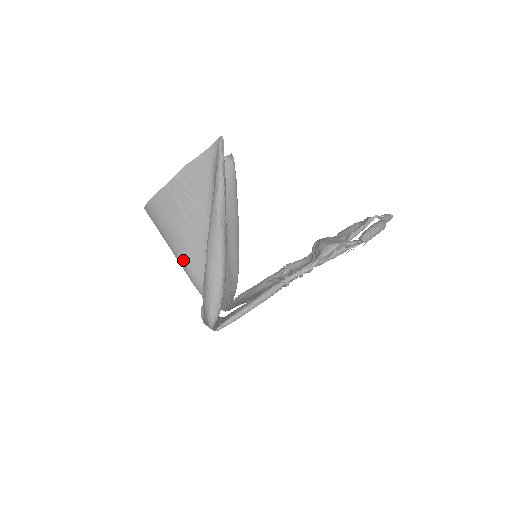
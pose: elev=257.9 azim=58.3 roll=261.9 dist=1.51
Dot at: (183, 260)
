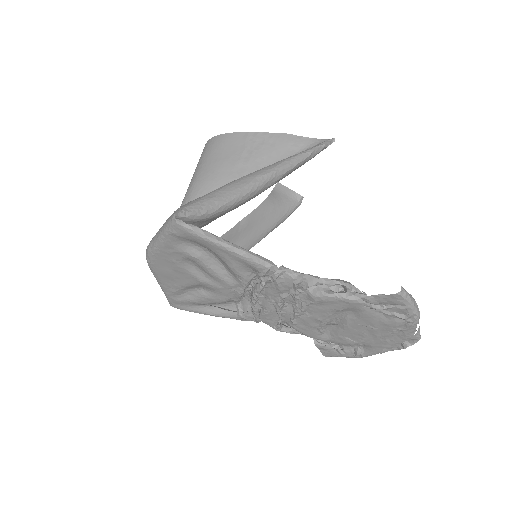
Dot at: (193, 192)
